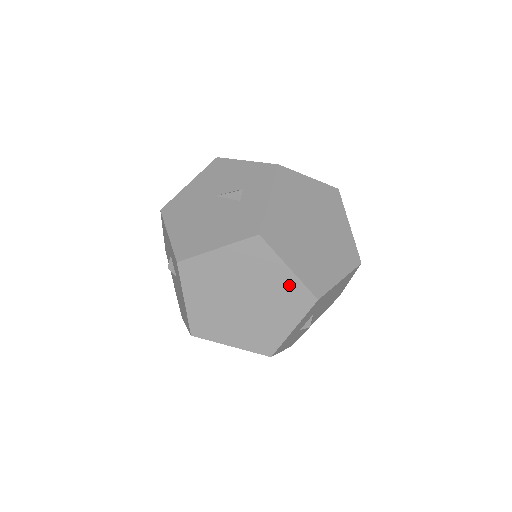
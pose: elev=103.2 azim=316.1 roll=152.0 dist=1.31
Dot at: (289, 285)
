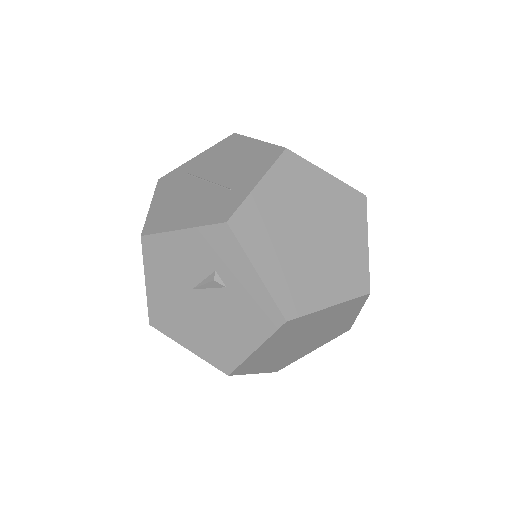
Dot at: (338, 309)
